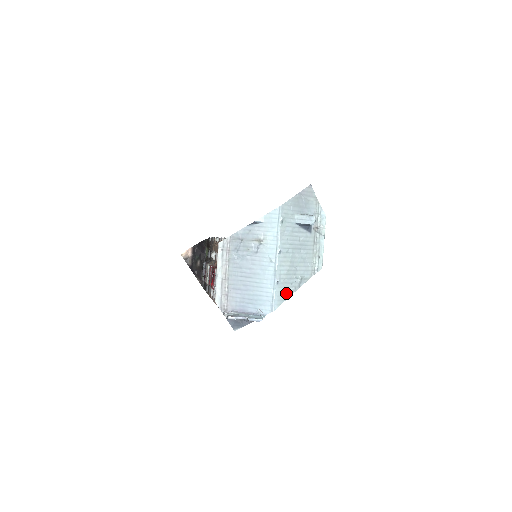
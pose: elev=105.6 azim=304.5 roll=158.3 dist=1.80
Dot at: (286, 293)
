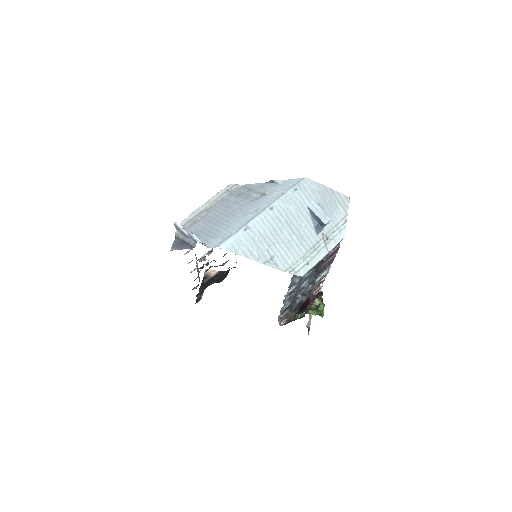
Dot at: (245, 250)
